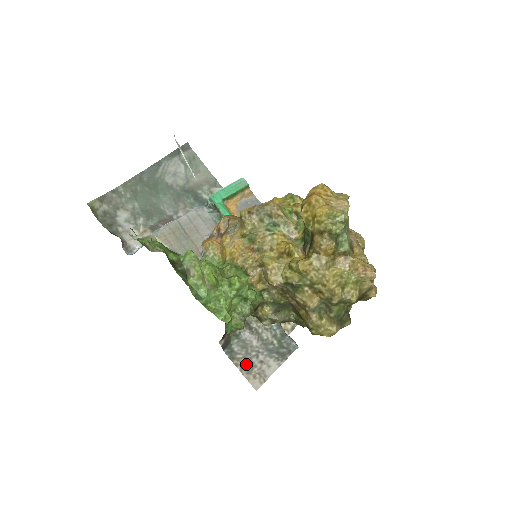
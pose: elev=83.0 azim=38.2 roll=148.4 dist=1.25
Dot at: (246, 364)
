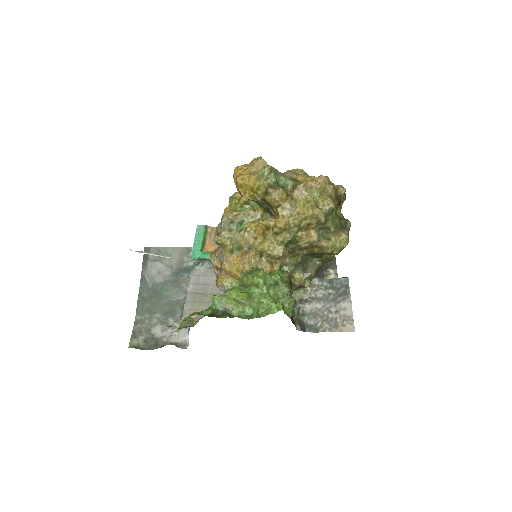
Dot at: (329, 324)
